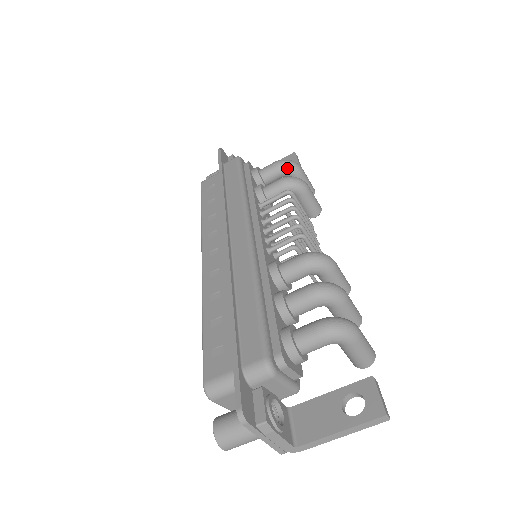
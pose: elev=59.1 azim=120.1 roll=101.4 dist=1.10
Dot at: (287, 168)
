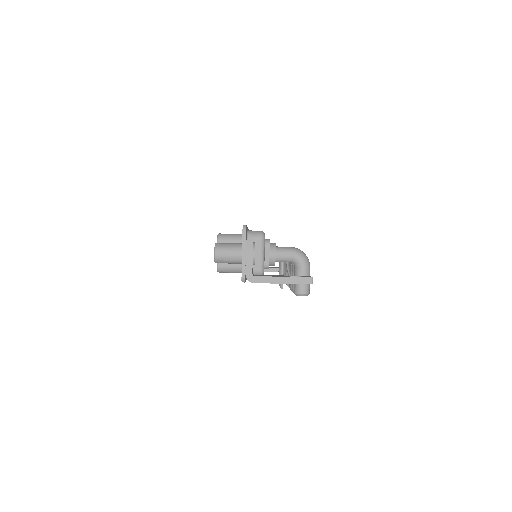
Dot at: occluded
